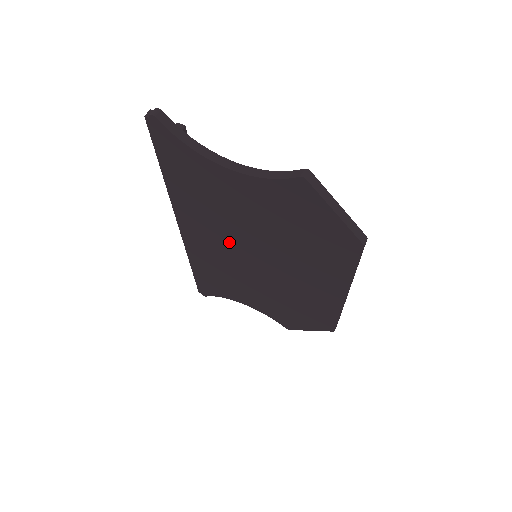
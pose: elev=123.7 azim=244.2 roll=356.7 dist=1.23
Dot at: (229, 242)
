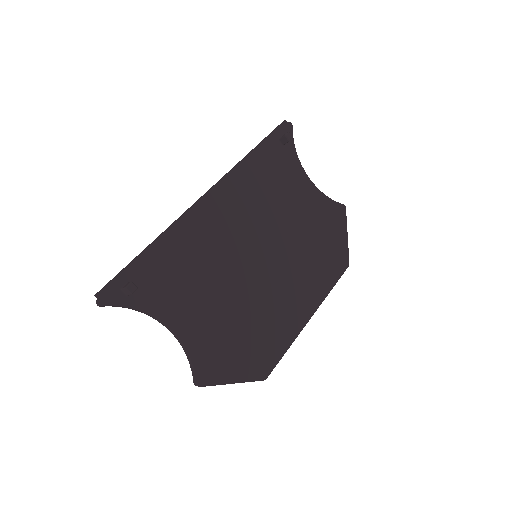
Dot at: occluded
